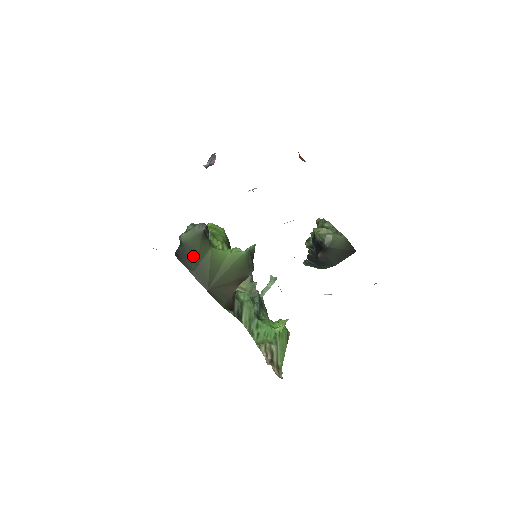
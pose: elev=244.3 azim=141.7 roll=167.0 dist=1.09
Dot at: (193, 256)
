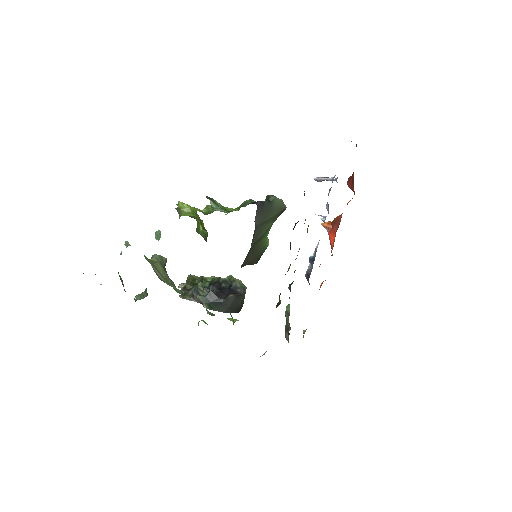
Dot at: (267, 216)
